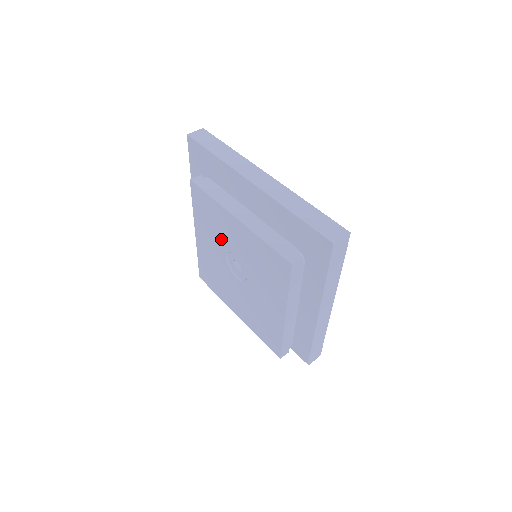
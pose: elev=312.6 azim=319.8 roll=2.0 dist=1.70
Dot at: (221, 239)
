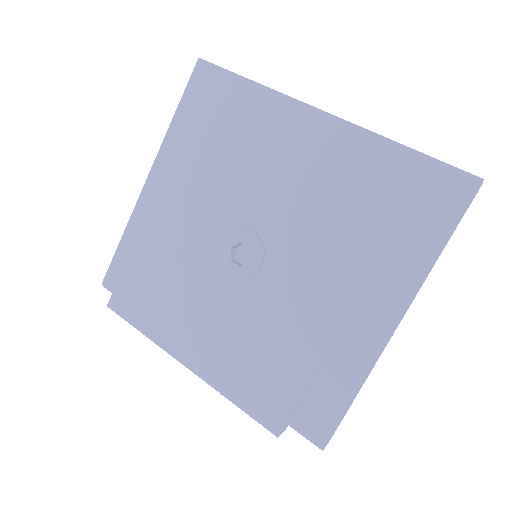
Dot at: (222, 206)
